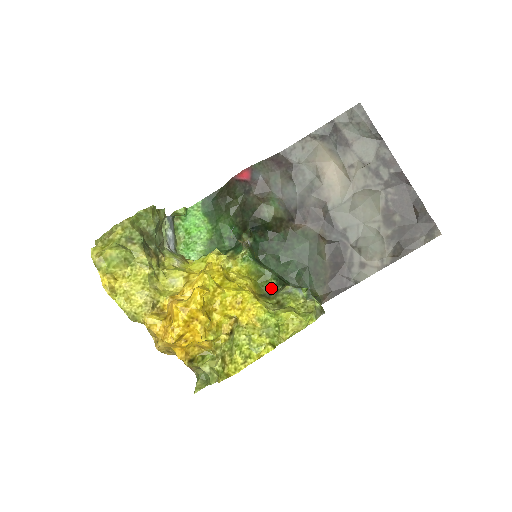
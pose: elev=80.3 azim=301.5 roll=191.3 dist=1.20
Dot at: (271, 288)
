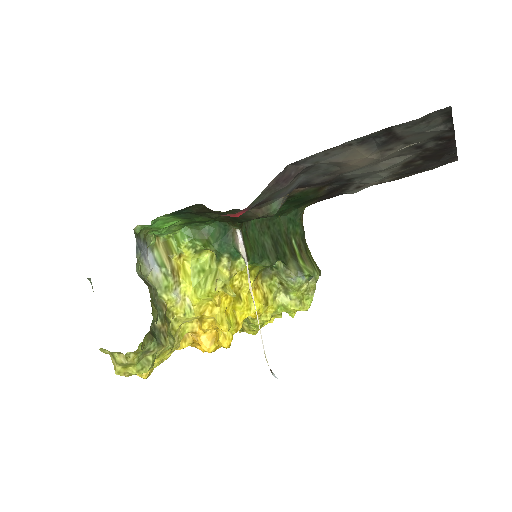
Dot at: occluded
